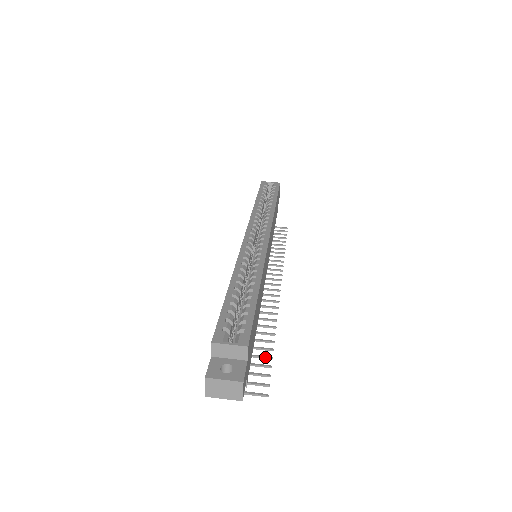
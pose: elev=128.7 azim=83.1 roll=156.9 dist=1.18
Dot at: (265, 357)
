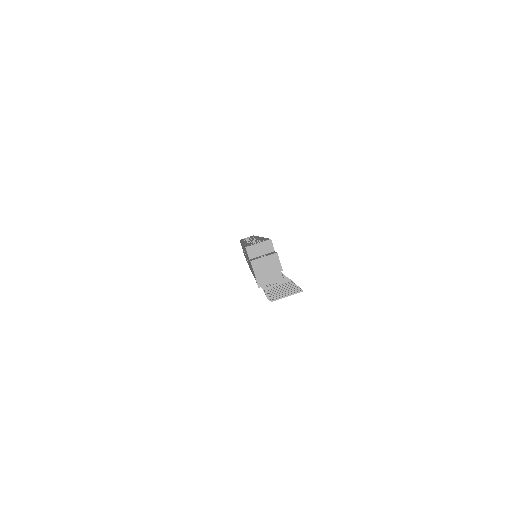
Dot at: (291, 286)
